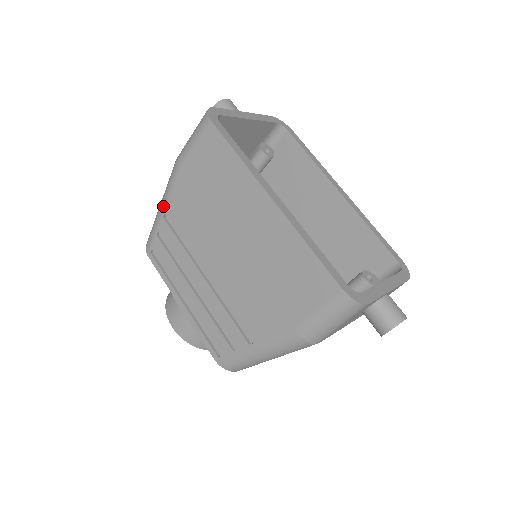
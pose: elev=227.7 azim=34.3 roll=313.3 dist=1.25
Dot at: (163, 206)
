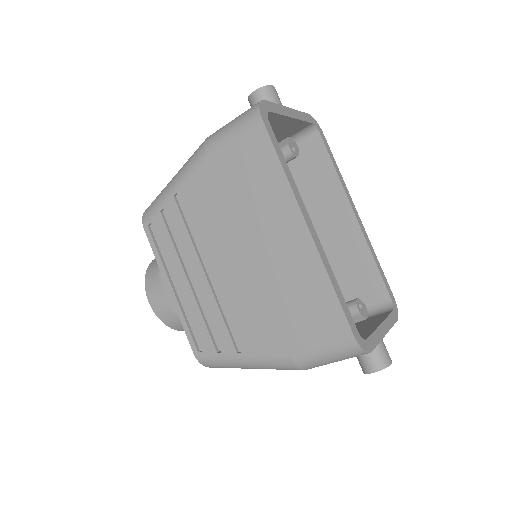
Dot at: (177, 184)
